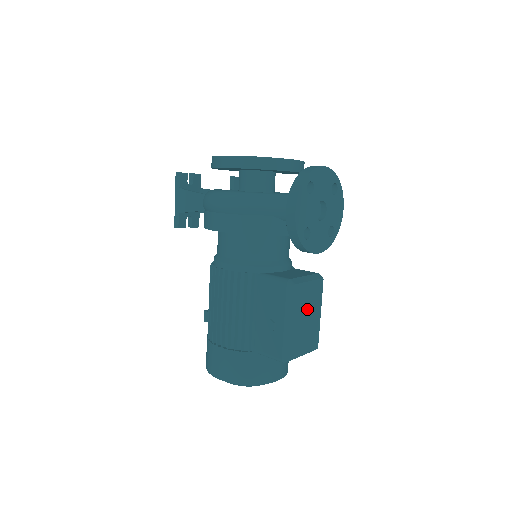
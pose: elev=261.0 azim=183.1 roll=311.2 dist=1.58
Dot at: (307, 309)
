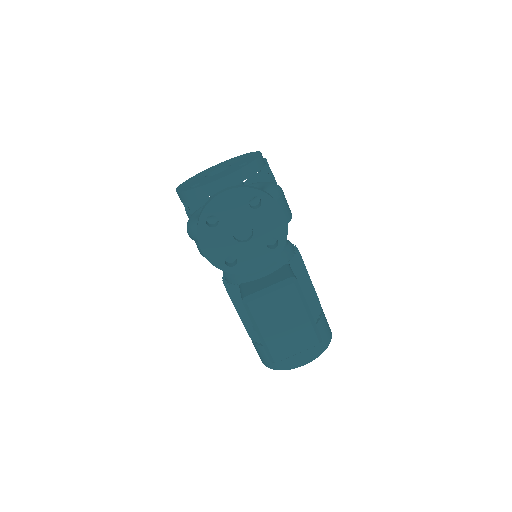
Dot at: (280, 316)
